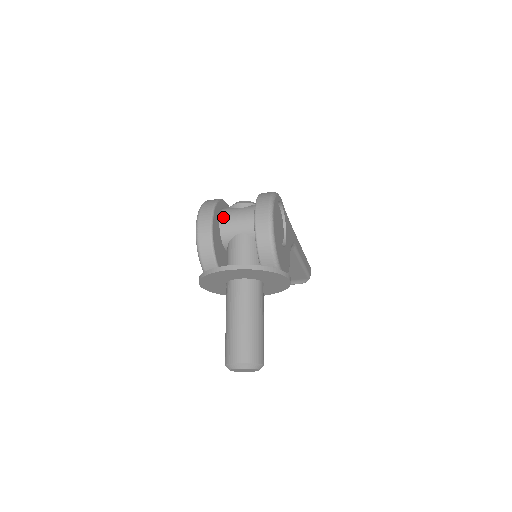
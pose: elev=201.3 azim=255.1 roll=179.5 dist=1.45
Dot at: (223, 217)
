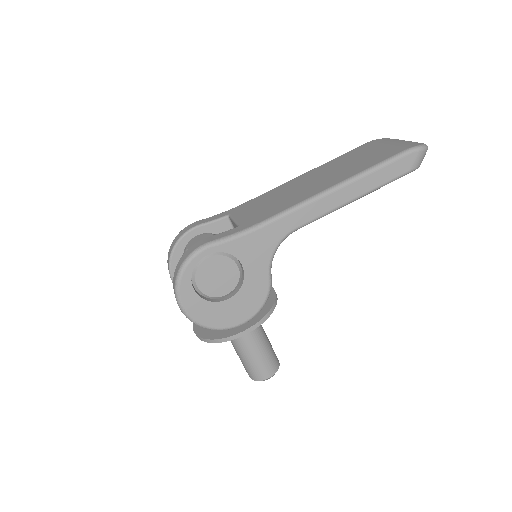
Dot at: occluded
